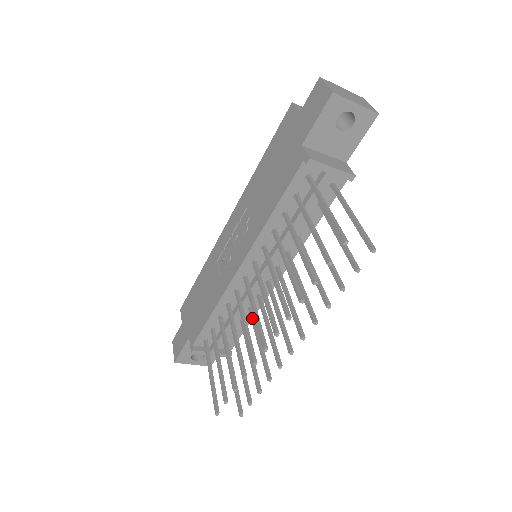
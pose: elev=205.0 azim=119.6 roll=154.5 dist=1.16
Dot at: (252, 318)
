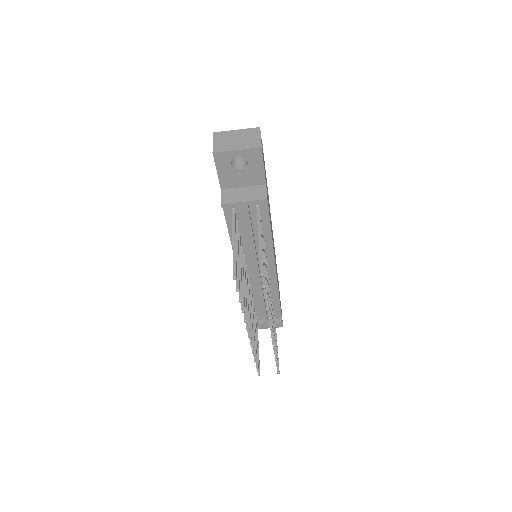
Dot at: occluded
